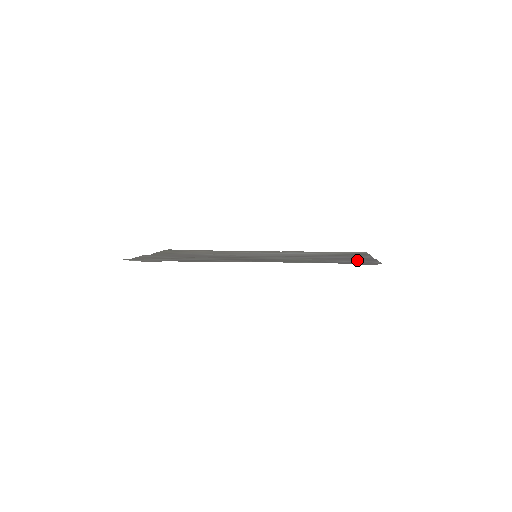
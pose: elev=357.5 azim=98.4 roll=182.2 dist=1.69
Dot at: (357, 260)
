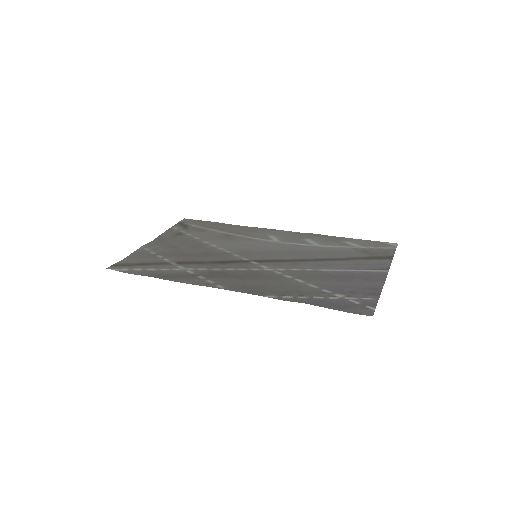
Dot at: (354, 293)
